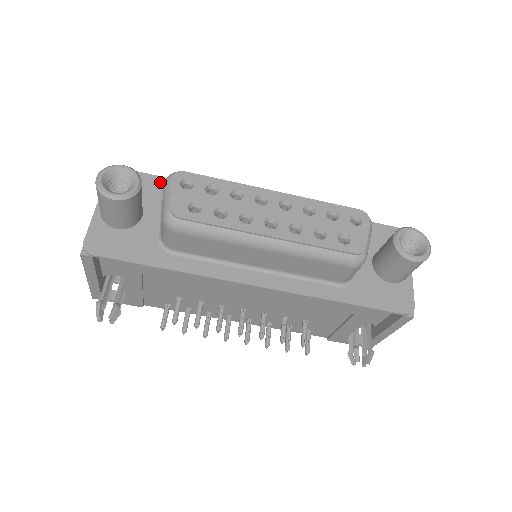
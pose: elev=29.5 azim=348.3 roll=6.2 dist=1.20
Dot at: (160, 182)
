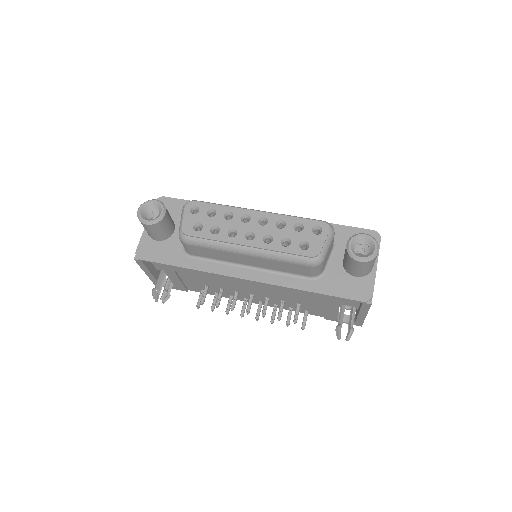
Dot at: occluded
